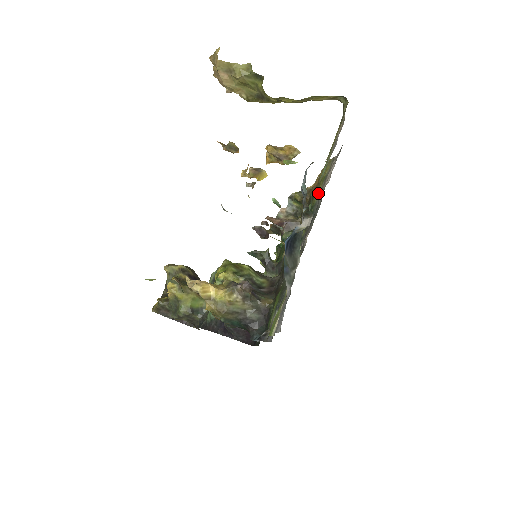
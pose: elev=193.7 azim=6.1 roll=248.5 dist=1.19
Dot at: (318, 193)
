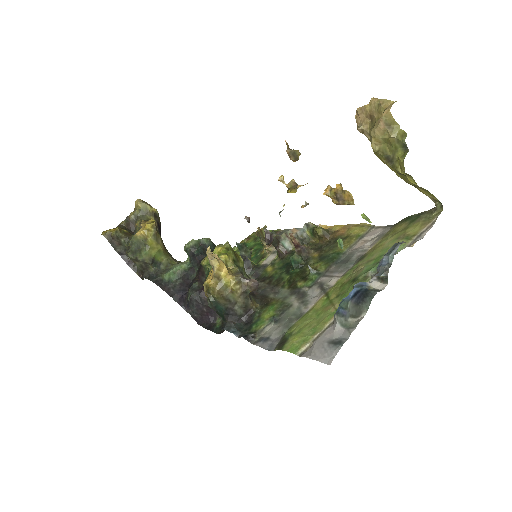
Dot at: (350, 245)
